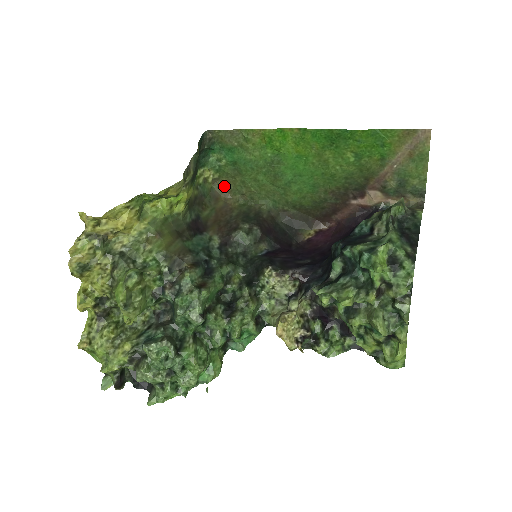
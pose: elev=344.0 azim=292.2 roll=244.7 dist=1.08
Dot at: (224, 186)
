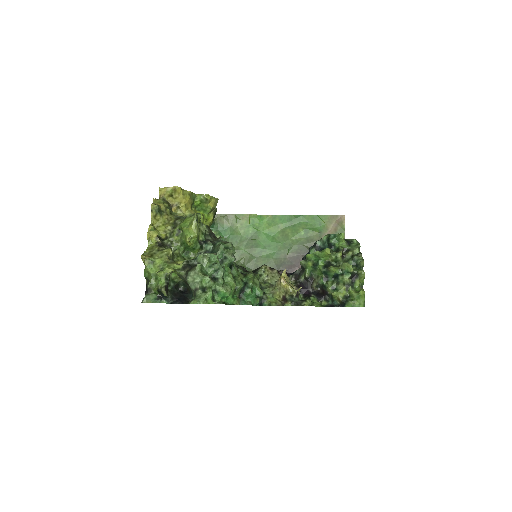
Dot at: occluded
